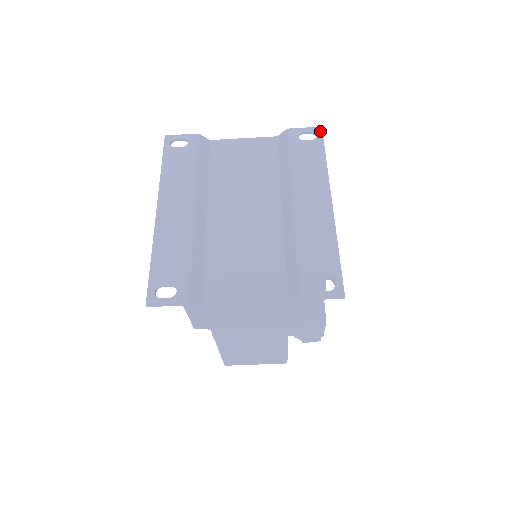
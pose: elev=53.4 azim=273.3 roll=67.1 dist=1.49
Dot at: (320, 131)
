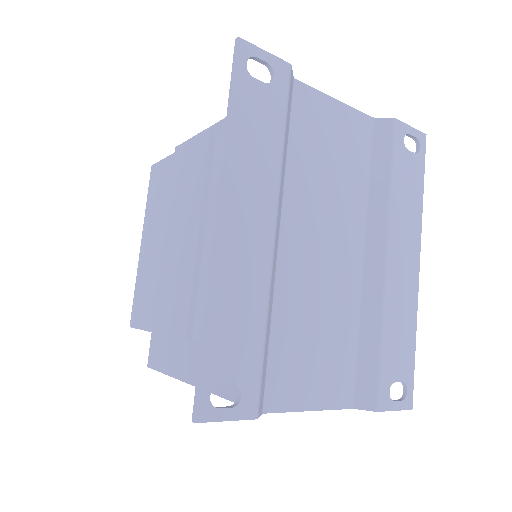
Dot at: (424, 142)
